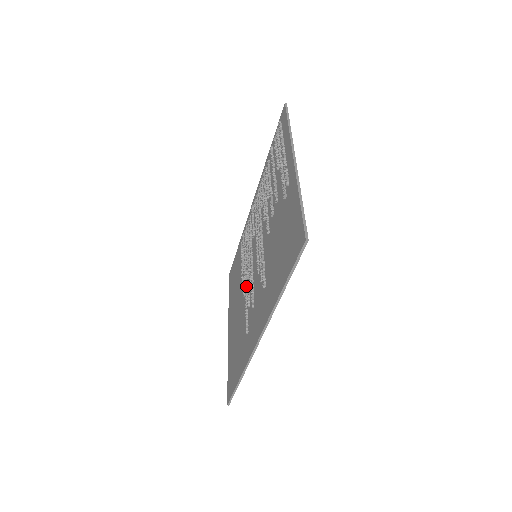
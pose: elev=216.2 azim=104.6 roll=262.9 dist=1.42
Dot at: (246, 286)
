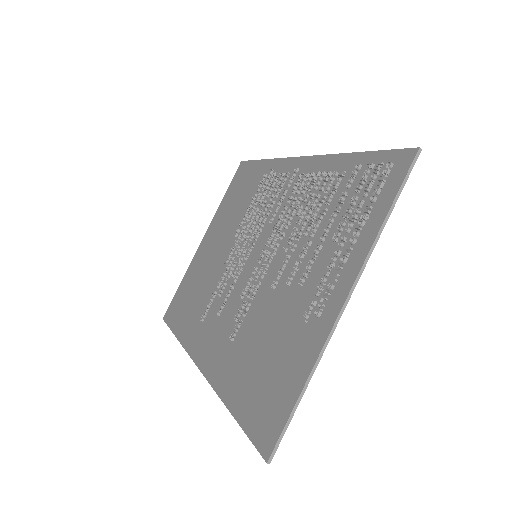
Dot at: (231, 261)
